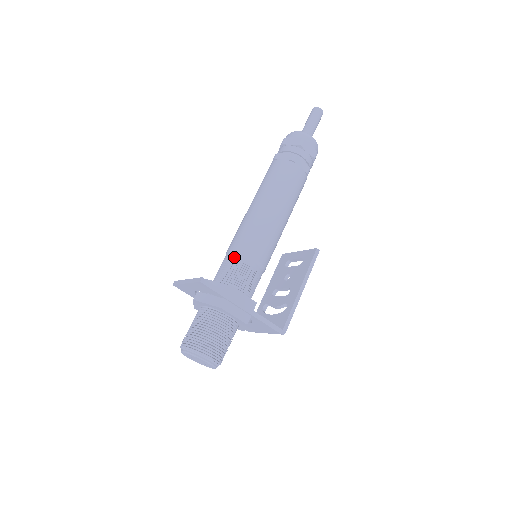
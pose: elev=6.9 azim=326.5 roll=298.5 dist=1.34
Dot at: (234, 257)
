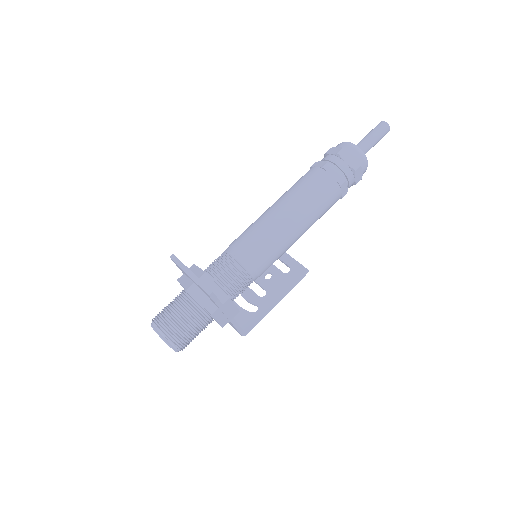
Dot at: (241, 262)
